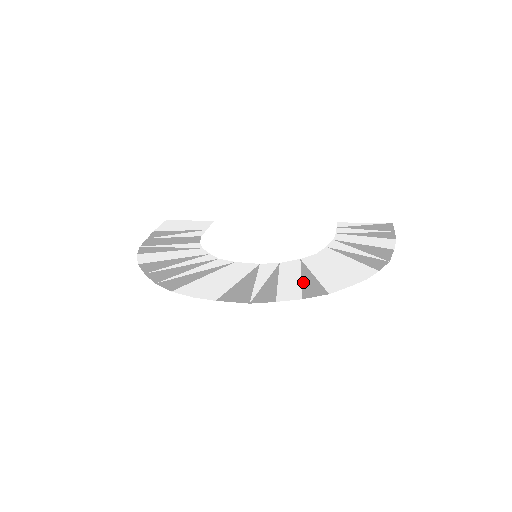
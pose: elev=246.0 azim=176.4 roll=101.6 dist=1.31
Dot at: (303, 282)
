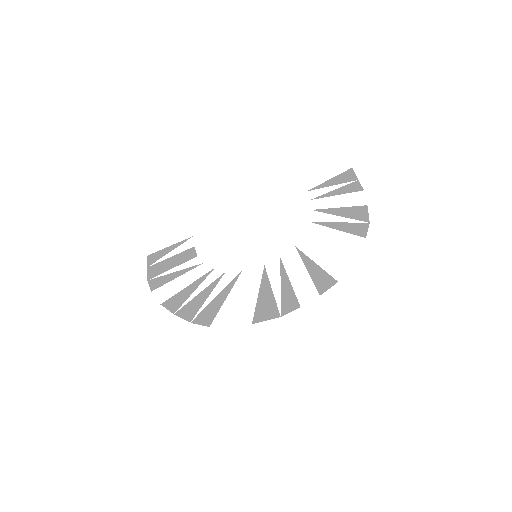
Dot at: (311, 275)
